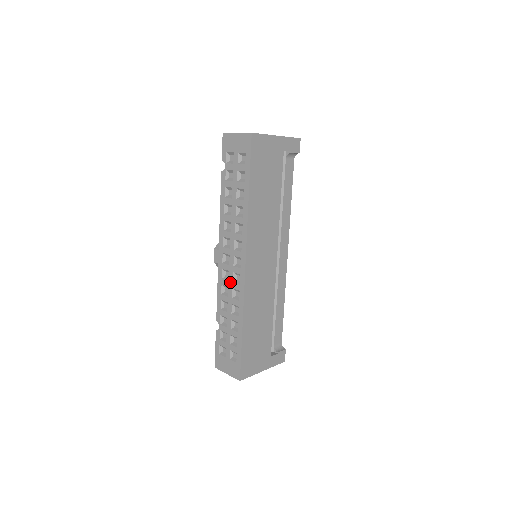
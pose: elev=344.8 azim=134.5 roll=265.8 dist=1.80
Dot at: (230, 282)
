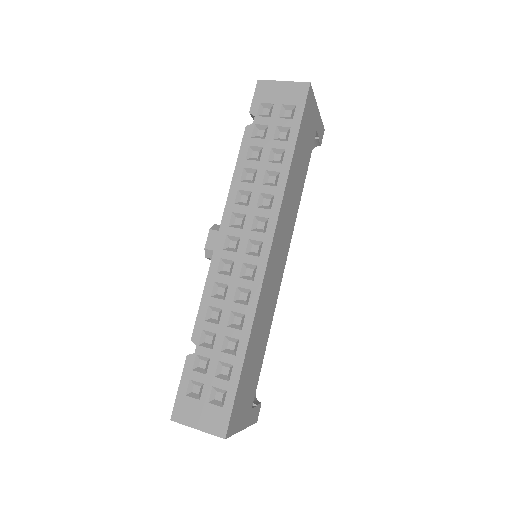
Dot at: (234, 277)
